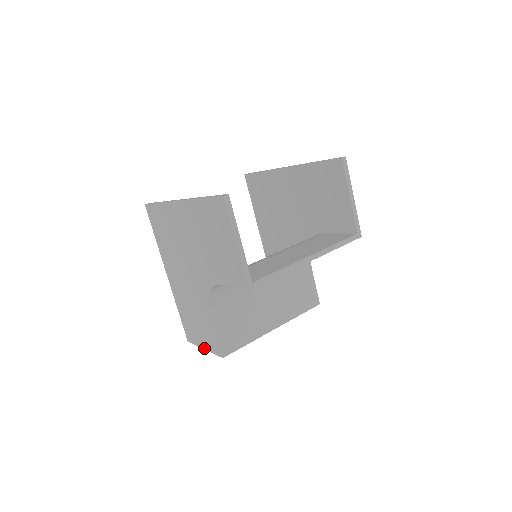
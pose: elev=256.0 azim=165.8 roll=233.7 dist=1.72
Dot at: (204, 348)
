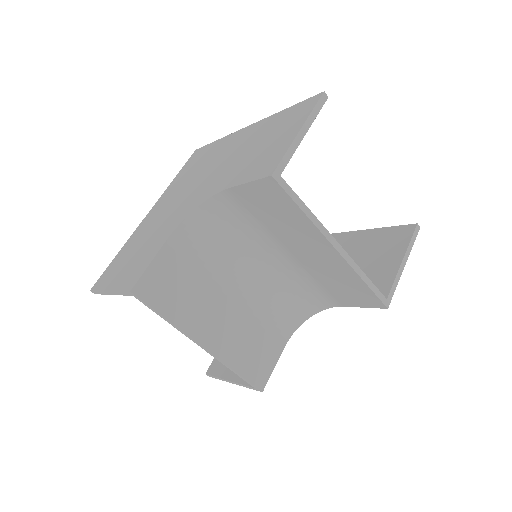
Dot at: (110, 289)
